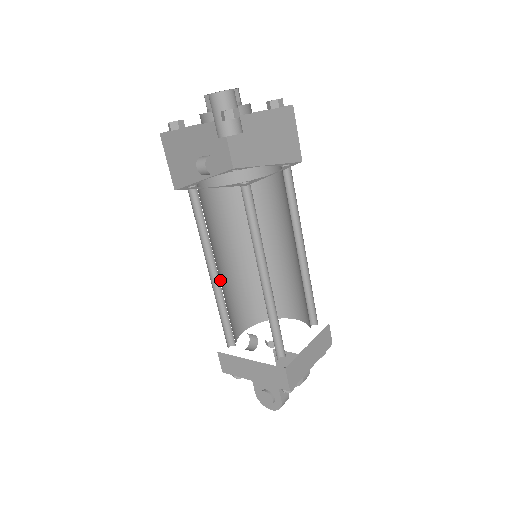
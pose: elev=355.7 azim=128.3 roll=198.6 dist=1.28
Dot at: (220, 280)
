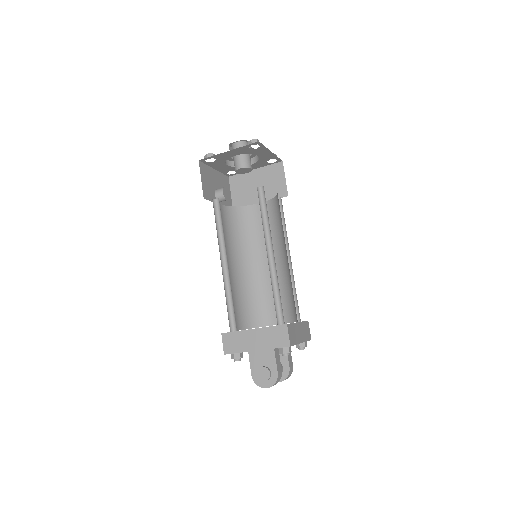
Dot at: (228, 272)
